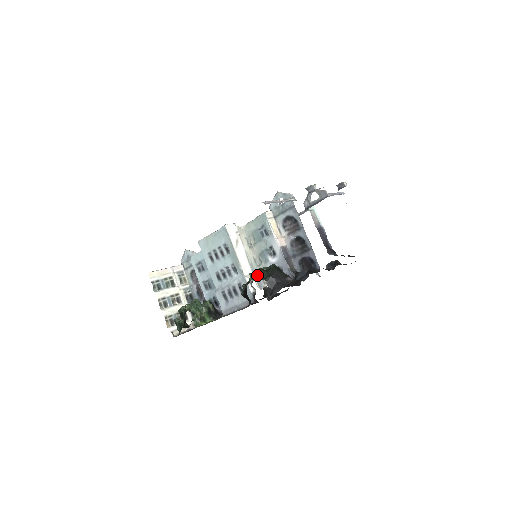
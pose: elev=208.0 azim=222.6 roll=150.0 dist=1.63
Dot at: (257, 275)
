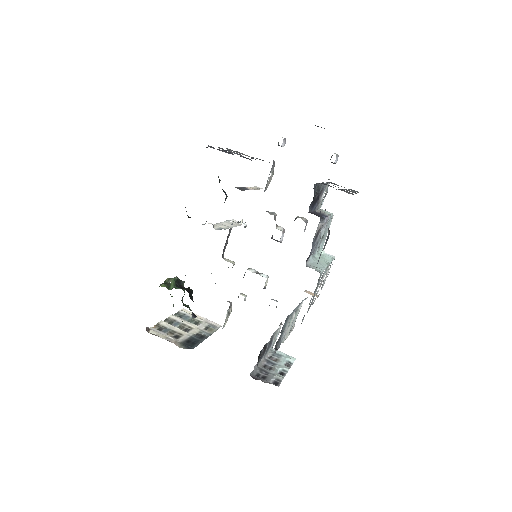
Dot at: occluded
